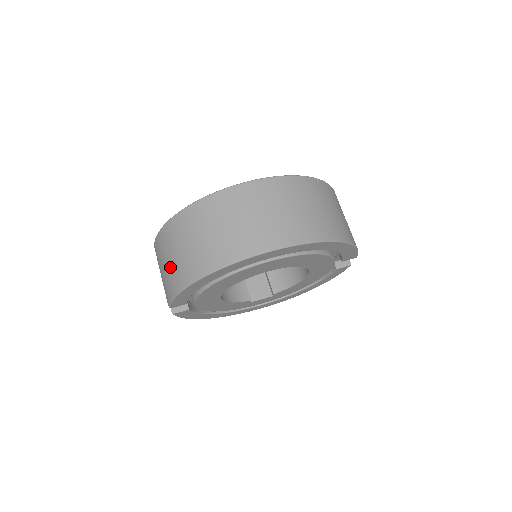
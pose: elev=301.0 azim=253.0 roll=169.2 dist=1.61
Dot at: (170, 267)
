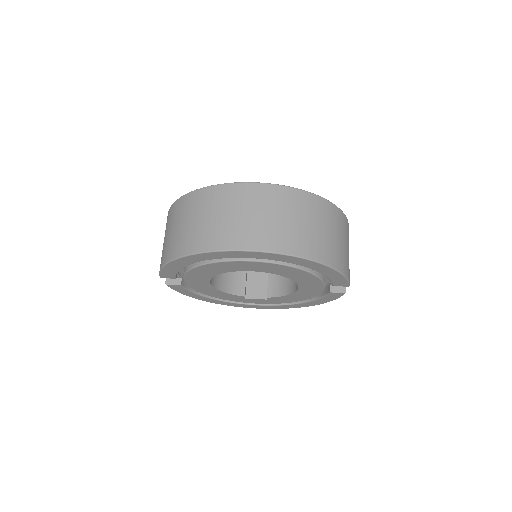
Dot at: (166, 240)
